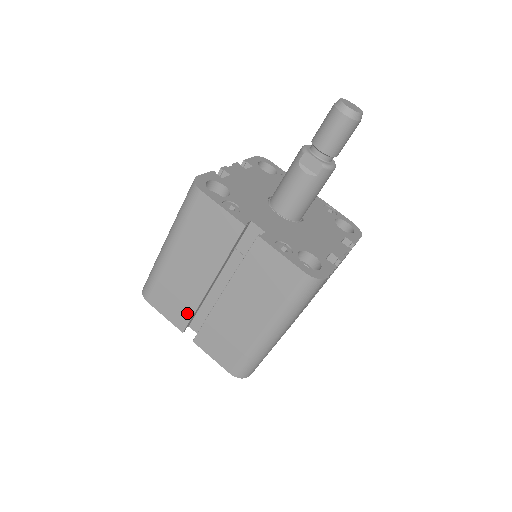
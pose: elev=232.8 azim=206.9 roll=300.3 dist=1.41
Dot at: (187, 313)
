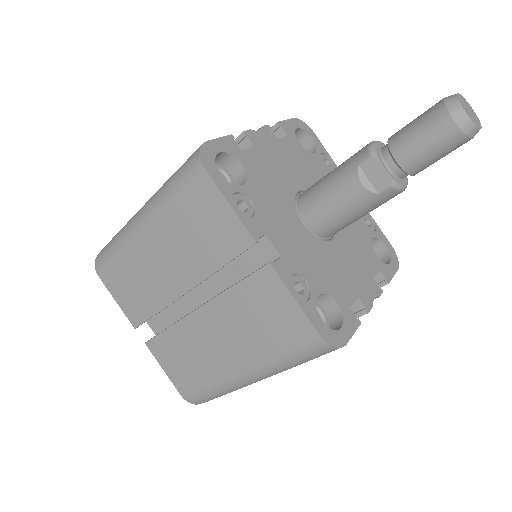
Dot at: (146, 311)
